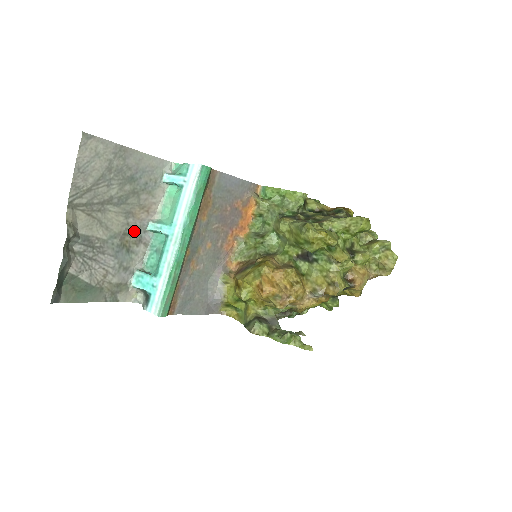
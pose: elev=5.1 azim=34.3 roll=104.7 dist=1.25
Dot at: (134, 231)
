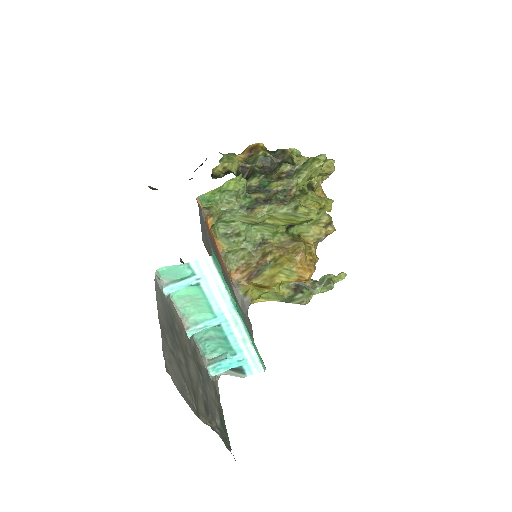
Dot at: (192, 353)
